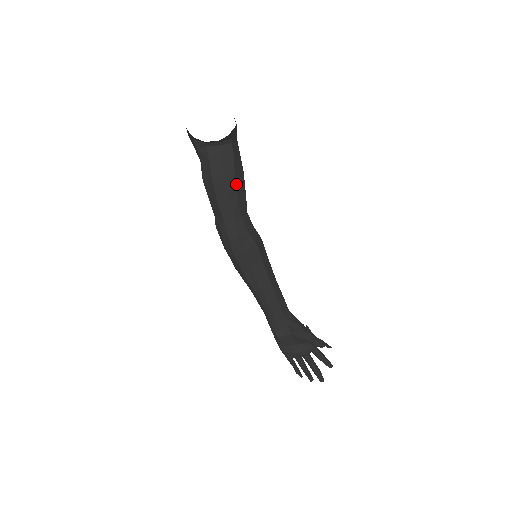
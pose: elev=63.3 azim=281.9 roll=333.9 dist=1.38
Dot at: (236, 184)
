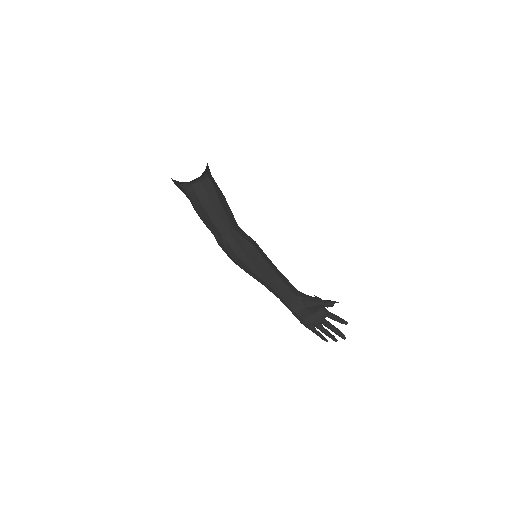
Dot at: (222, 205)
